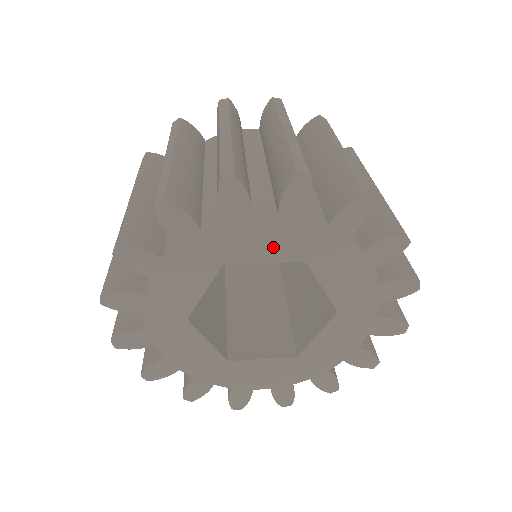
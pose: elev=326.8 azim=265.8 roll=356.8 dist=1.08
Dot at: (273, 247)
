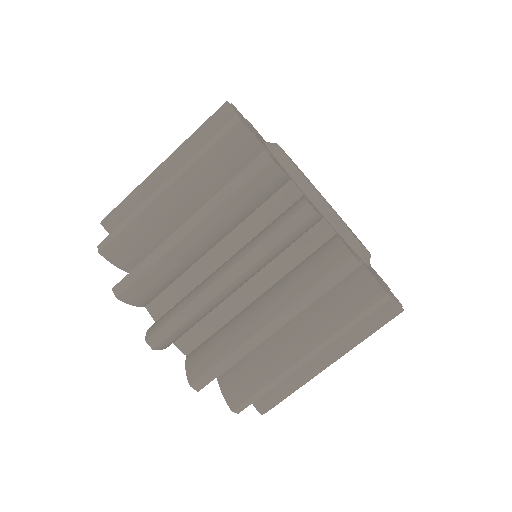
Dot at: occluded
